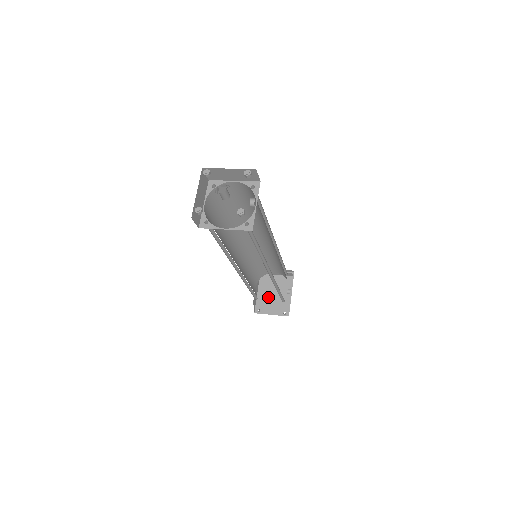
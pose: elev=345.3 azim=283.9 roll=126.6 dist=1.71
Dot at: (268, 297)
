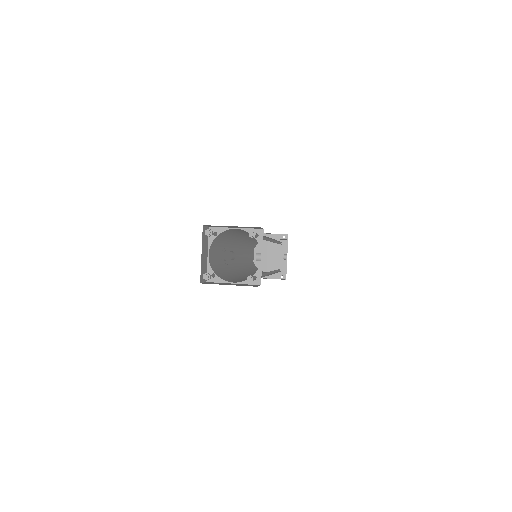
Dot at: (264, 261)
